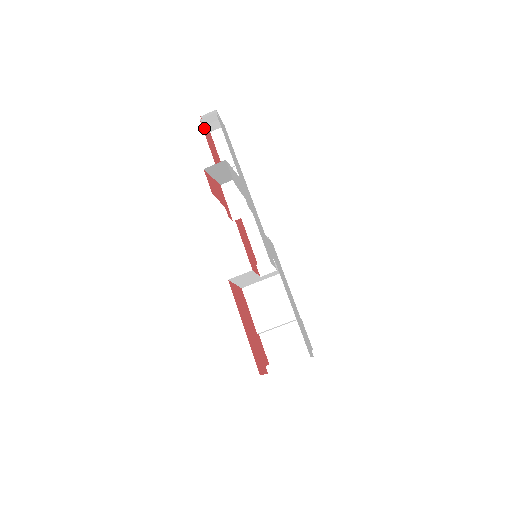
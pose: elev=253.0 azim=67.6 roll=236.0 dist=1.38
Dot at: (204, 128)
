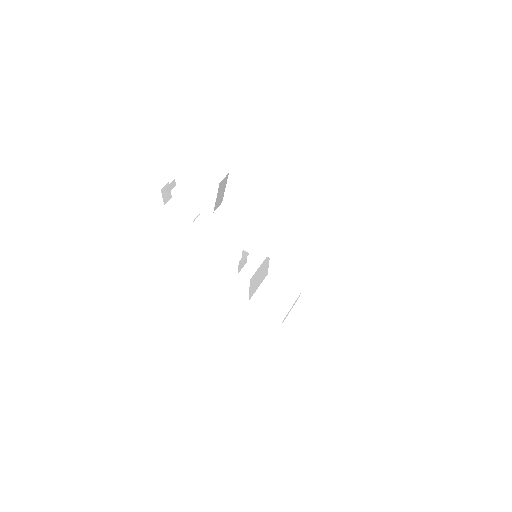
Dot at: occluded
